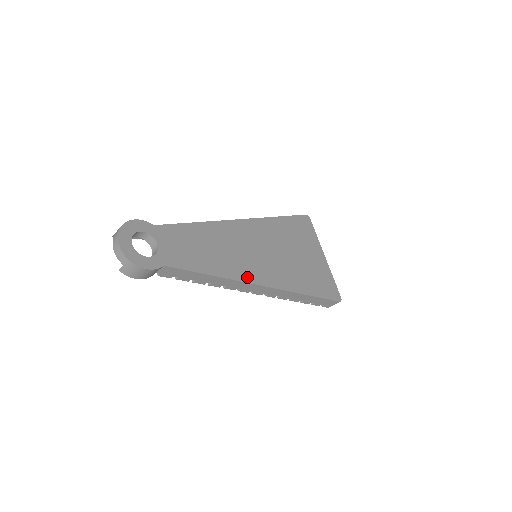
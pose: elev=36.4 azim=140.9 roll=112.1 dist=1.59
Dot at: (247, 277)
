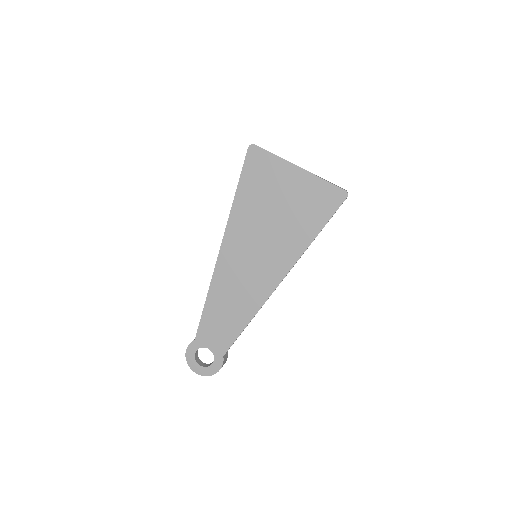
Dot at: (265, 294)
